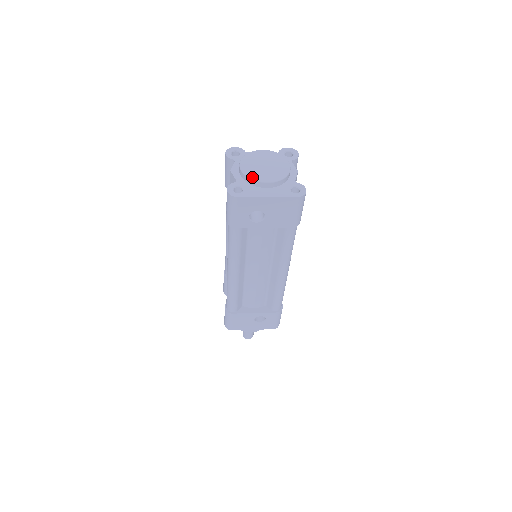
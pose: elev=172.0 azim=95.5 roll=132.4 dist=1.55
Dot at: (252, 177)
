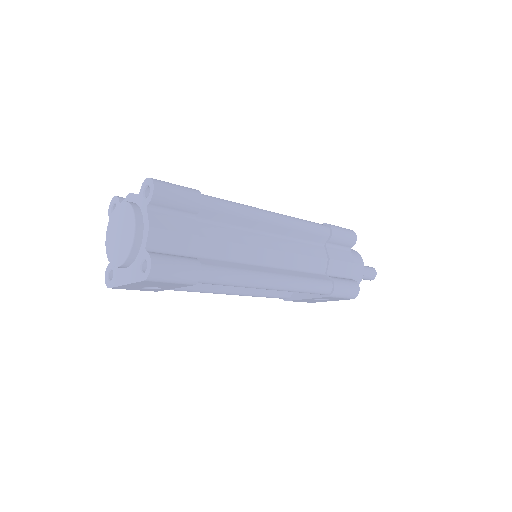
Dot at: (110, 260)
